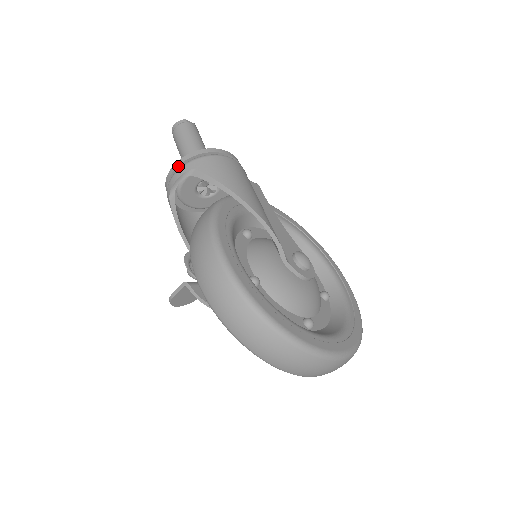
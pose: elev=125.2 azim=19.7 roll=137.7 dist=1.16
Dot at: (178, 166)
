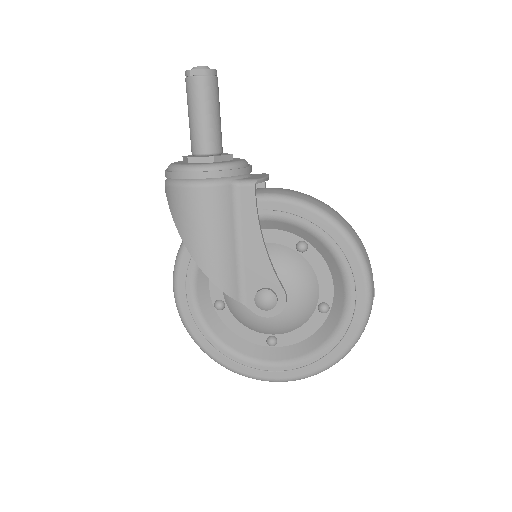
Dot at: occluded
